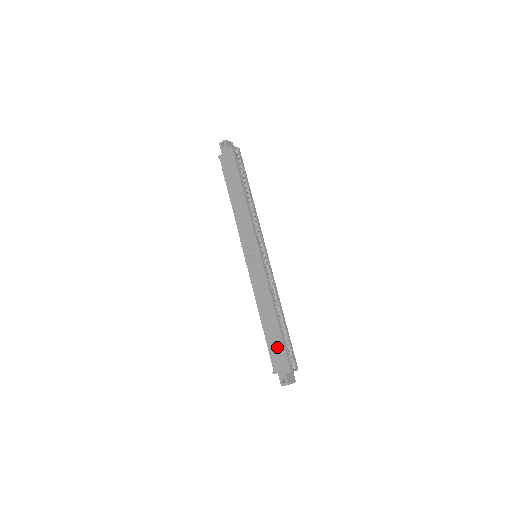
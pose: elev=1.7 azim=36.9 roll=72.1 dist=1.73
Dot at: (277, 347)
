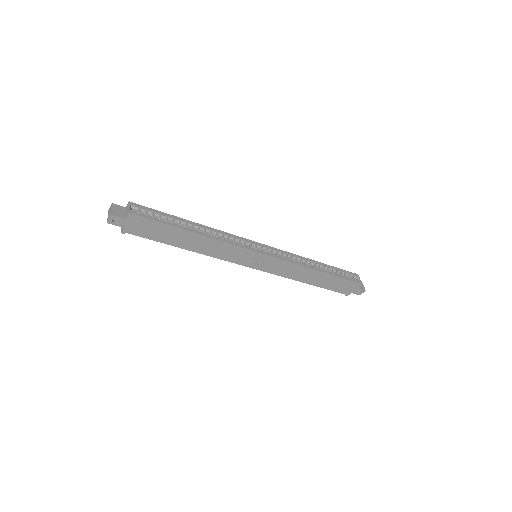
Dot at: (338, 284)
